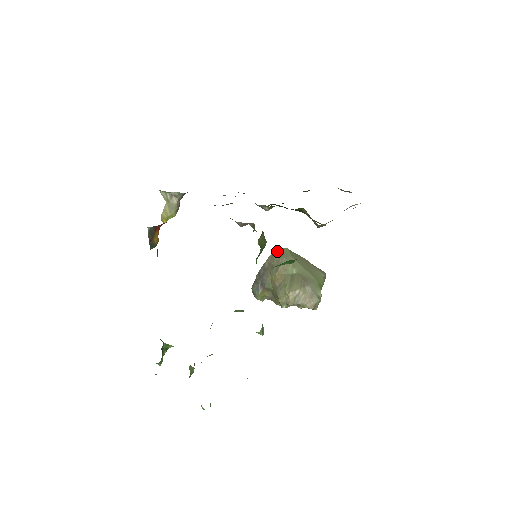
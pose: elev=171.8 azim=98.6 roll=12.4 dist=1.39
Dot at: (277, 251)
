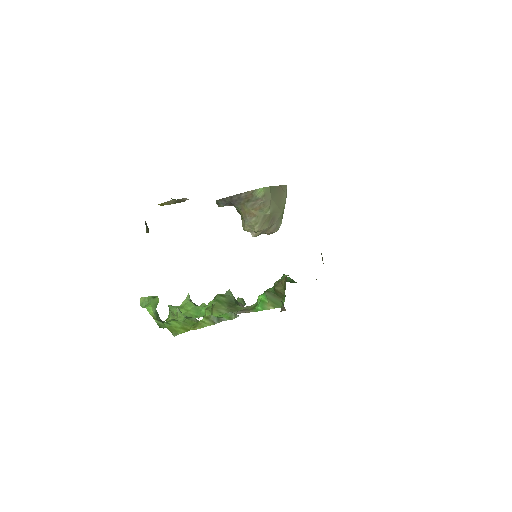
Dot at: (259, 190)
